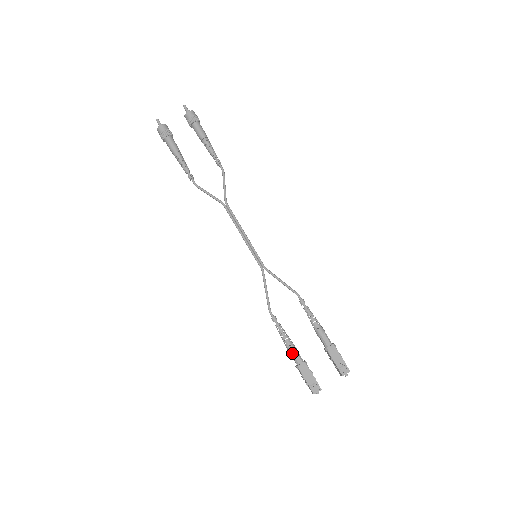
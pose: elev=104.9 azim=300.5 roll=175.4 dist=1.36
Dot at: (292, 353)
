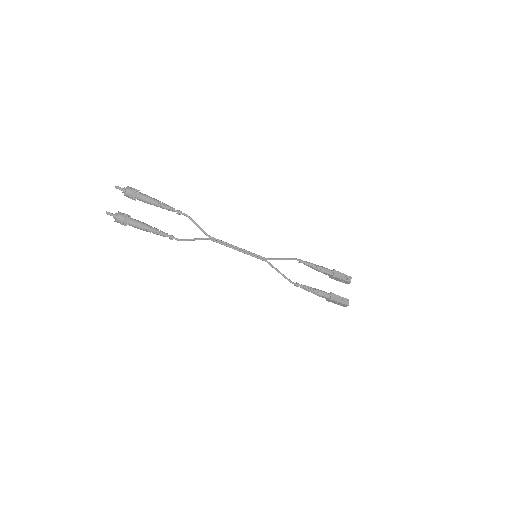
Dot at: (322, 294)
